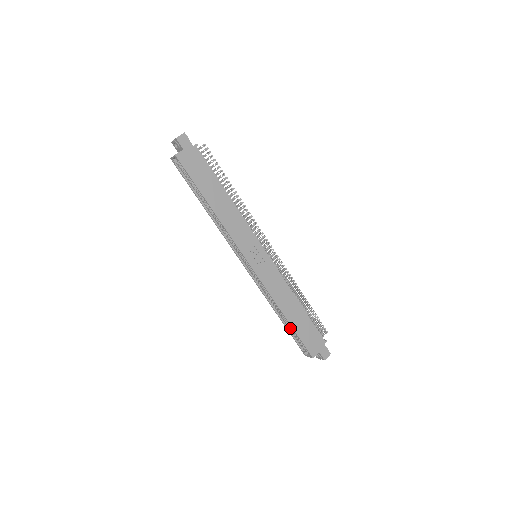
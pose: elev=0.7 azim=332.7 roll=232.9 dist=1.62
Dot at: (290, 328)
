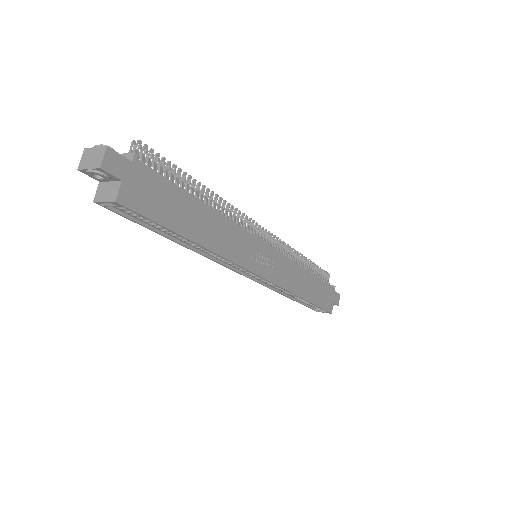
Dot at: (303, 301)
